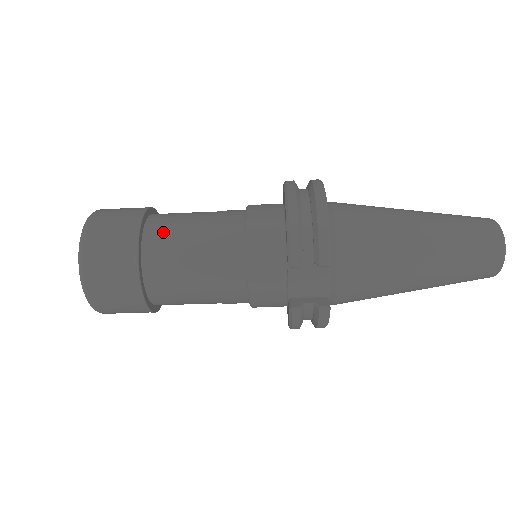
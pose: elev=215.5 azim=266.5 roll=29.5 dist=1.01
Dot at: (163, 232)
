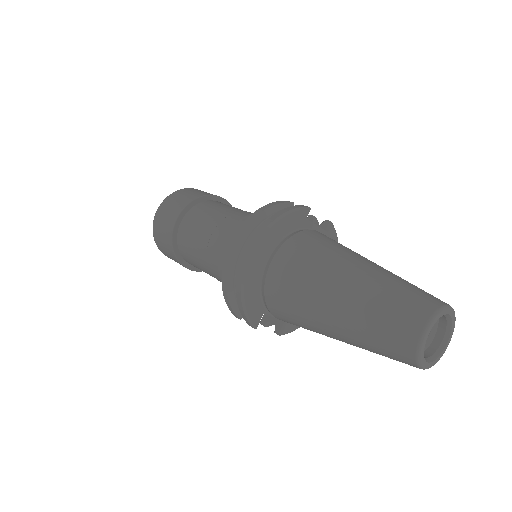
Dot at: (185, 246)
